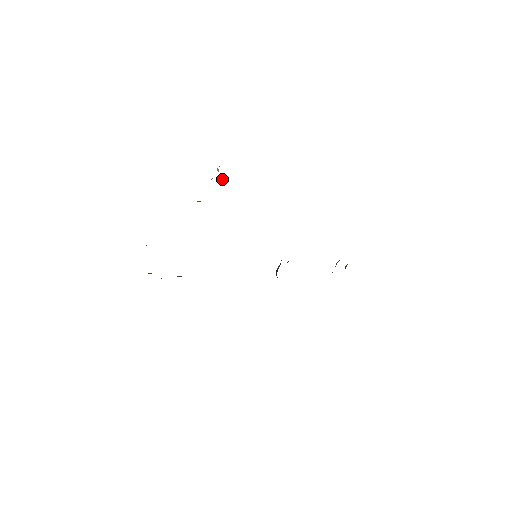
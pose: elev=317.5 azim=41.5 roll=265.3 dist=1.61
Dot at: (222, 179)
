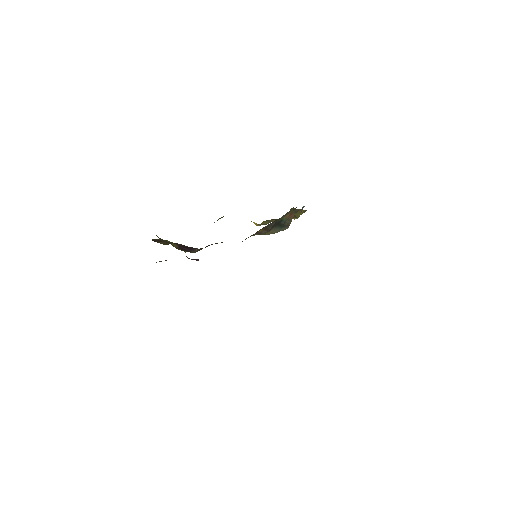
Dot at: occluded
